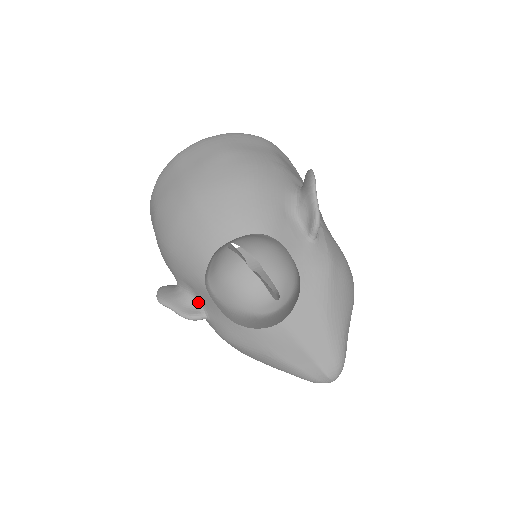
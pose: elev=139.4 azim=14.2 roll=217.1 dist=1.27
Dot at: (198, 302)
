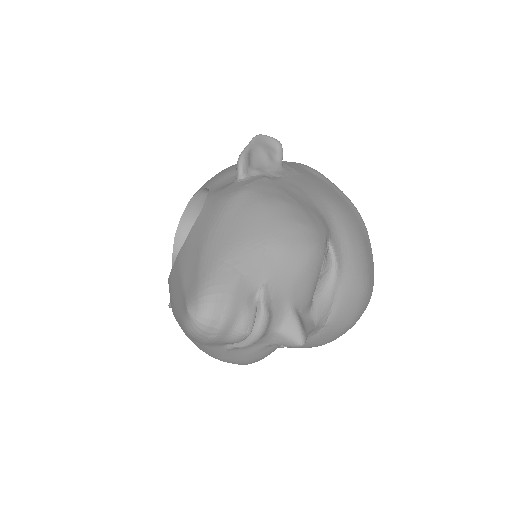
Dot at: occluded
